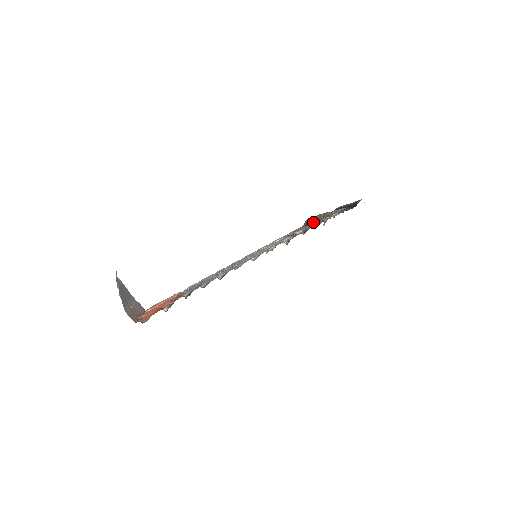
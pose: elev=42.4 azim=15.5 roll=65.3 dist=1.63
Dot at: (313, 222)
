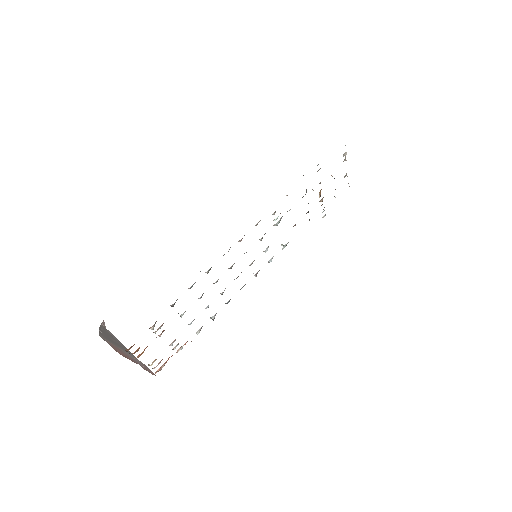
Dot at: occluded
